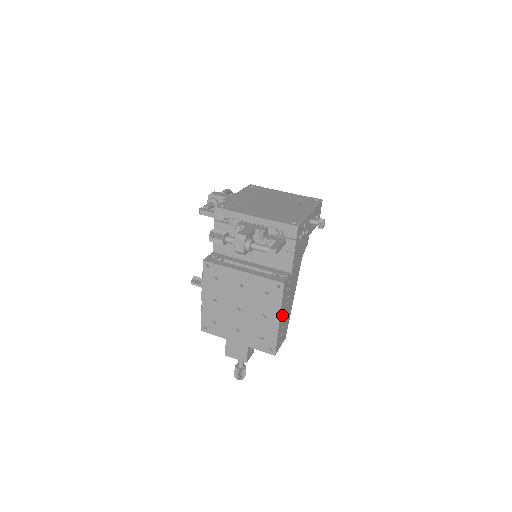
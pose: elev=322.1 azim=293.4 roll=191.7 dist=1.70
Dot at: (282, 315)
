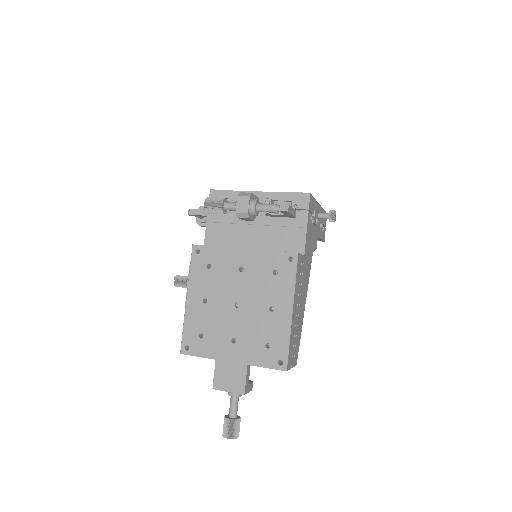
Dot at: (295, 309)
